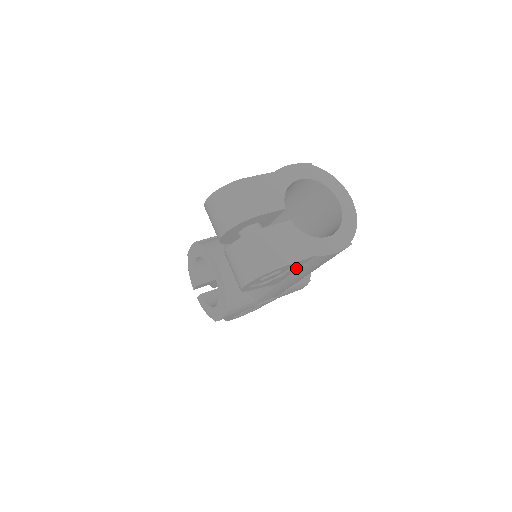
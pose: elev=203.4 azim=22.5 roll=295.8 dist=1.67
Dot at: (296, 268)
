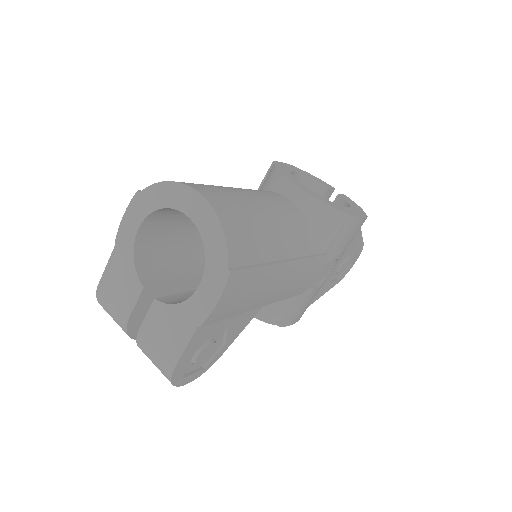
Dot at: (222, 323)
